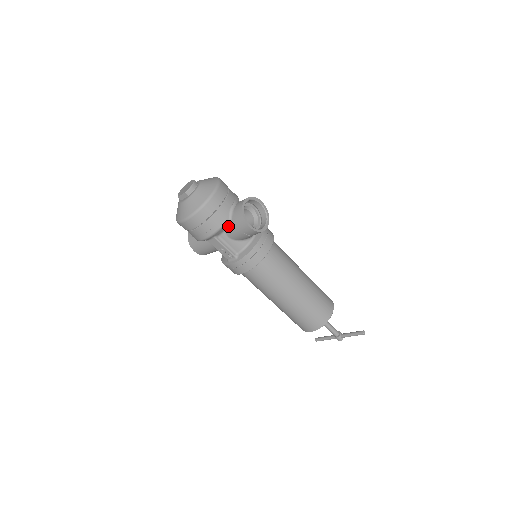
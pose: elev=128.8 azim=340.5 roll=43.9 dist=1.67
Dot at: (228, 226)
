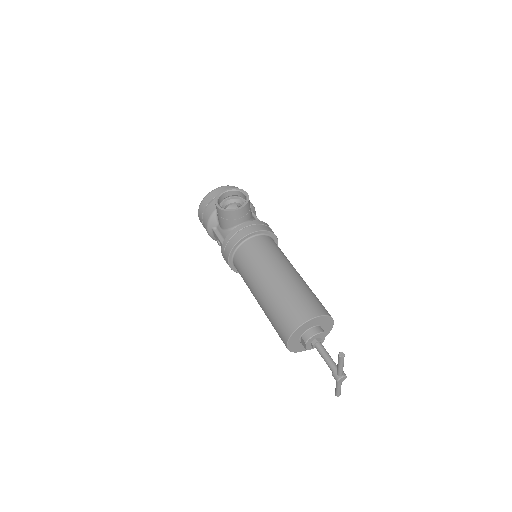
Dot at: occluded
